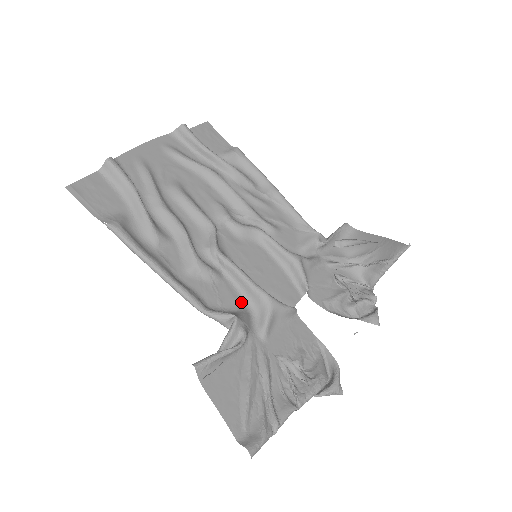
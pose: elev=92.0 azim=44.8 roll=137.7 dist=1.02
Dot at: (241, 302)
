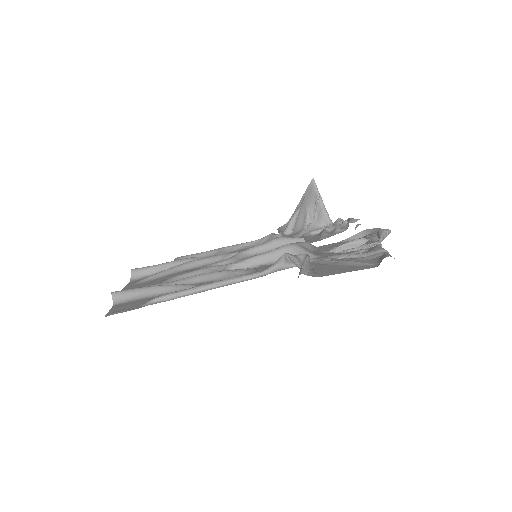
Dot at: occluded
